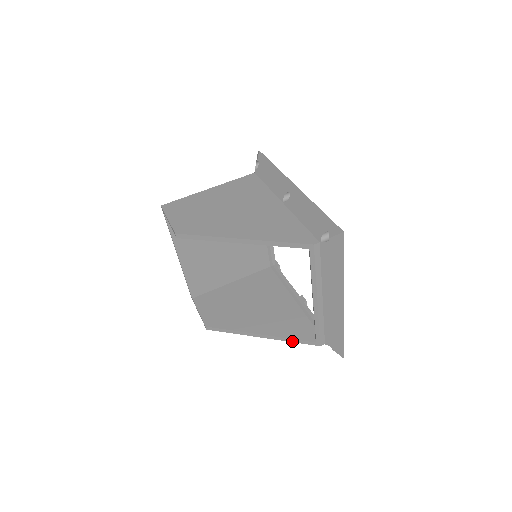
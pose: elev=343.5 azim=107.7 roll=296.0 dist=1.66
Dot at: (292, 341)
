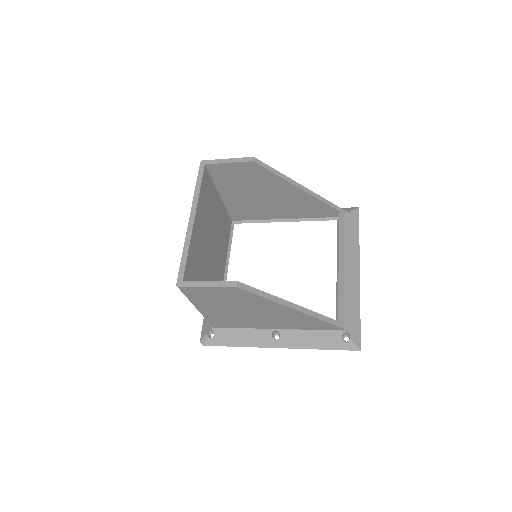
Dot at: (322, 318)
